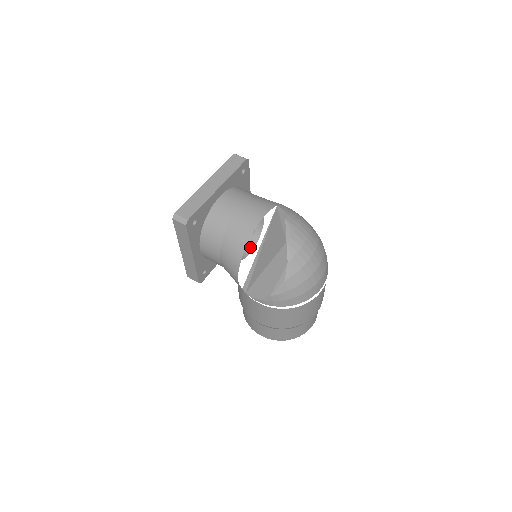
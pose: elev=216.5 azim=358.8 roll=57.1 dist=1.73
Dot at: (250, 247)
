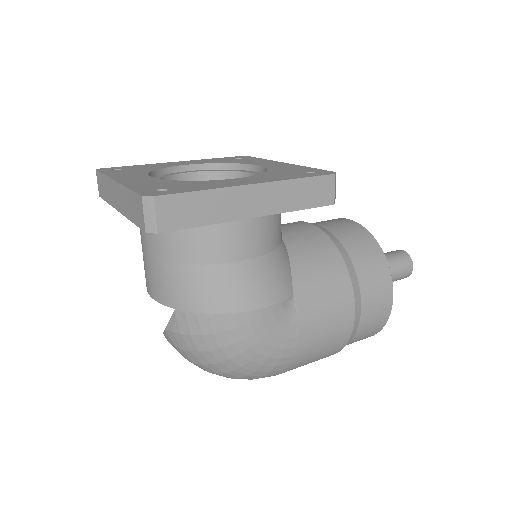
Dot at: occluded
